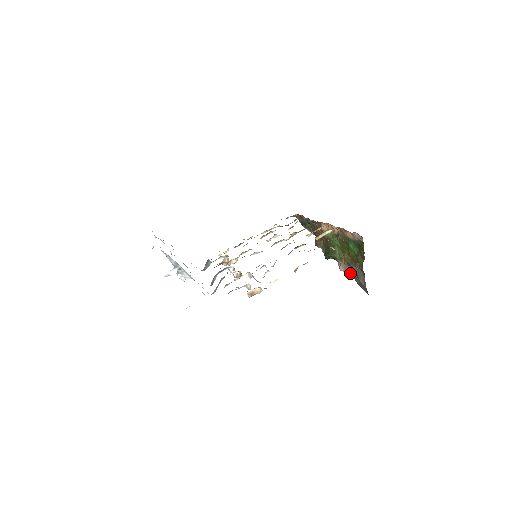
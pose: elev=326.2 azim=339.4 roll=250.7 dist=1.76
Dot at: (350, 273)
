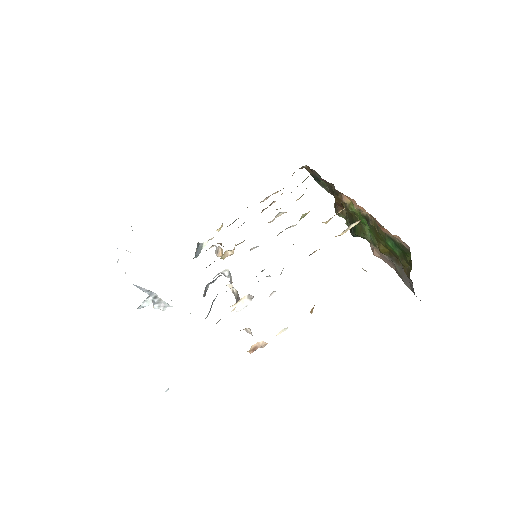
Dot at: (388, 262)
